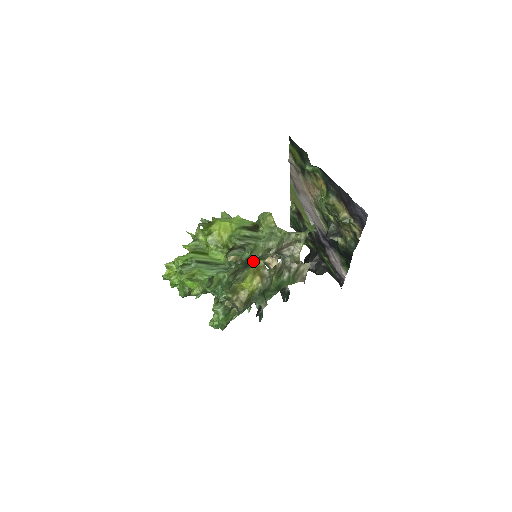
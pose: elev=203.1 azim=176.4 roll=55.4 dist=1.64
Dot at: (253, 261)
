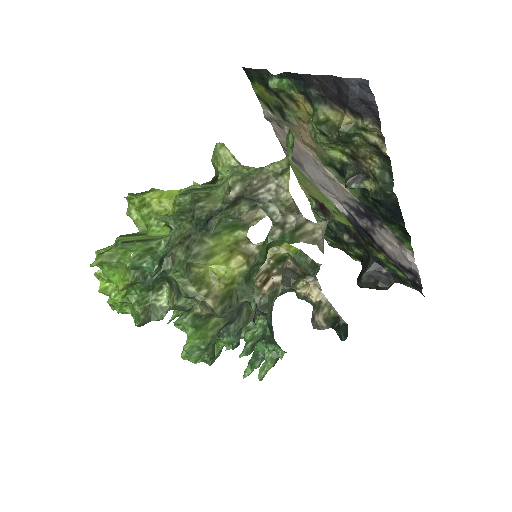
Dot at: (215, 222)
